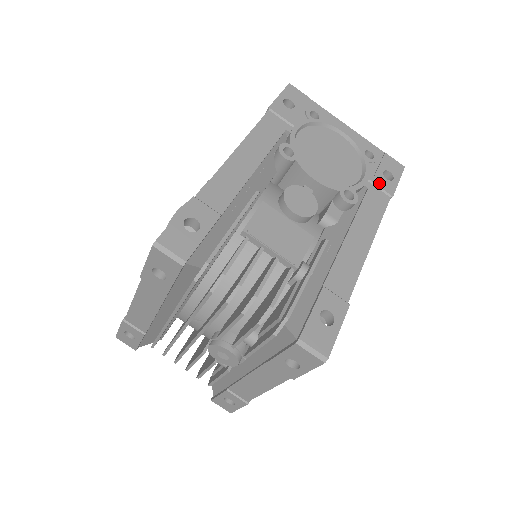
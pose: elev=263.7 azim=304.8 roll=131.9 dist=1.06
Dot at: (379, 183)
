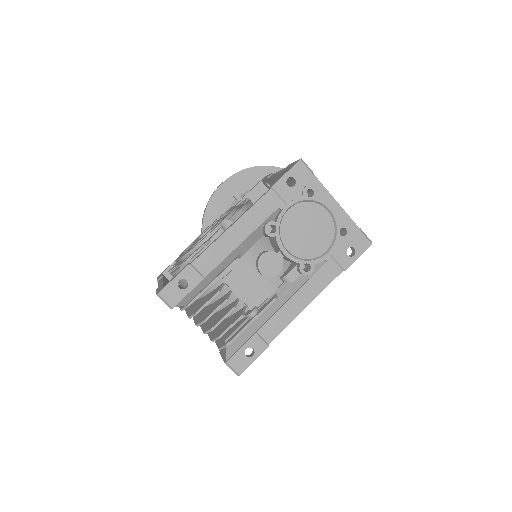
Dot at: (339, 258)
